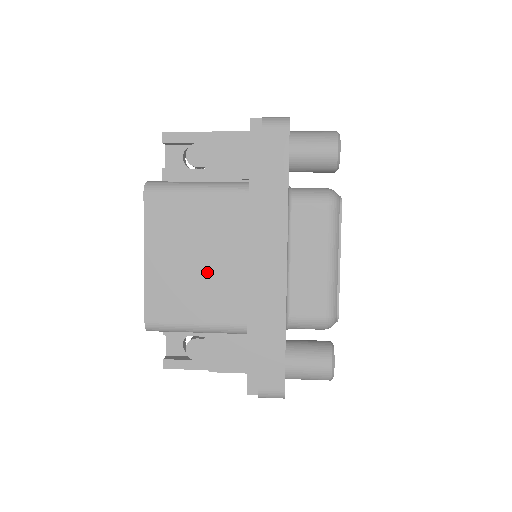
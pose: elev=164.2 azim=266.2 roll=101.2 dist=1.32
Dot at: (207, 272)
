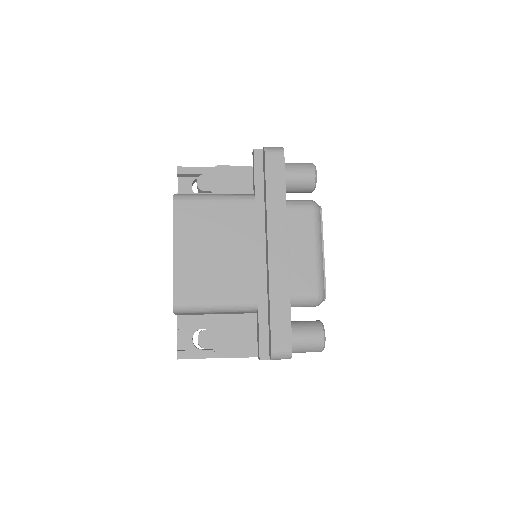
Dot at: (224, 260)
